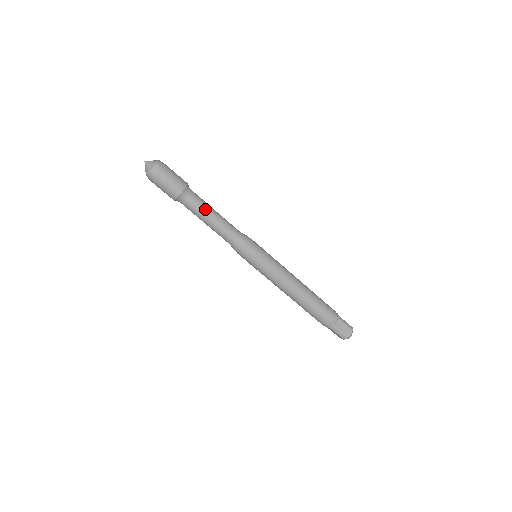
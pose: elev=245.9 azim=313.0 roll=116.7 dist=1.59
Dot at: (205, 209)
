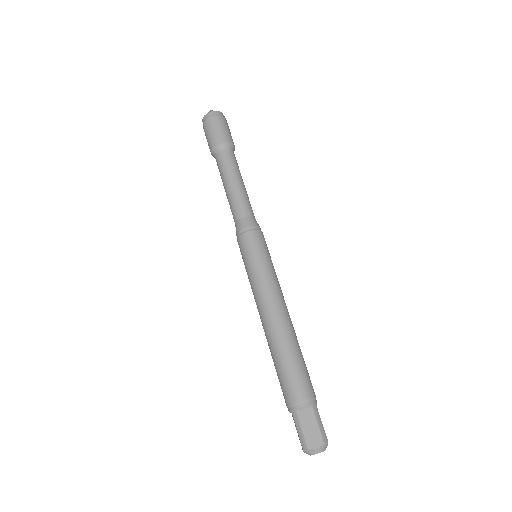
Dot at: (232, 172)
